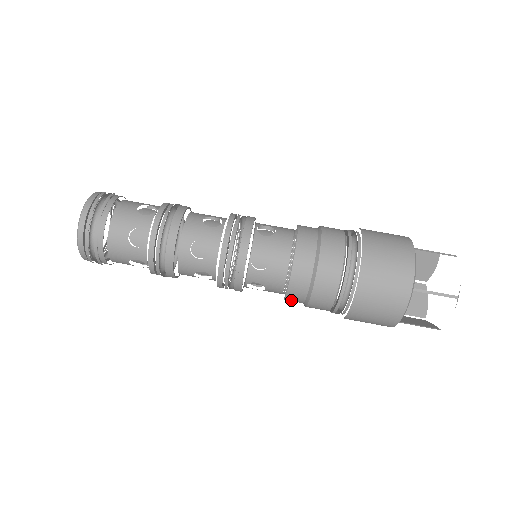
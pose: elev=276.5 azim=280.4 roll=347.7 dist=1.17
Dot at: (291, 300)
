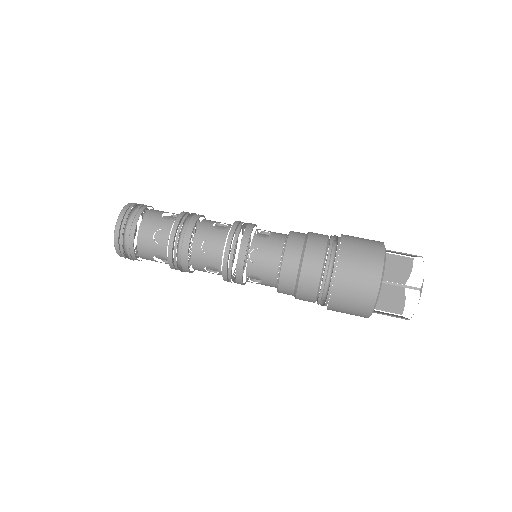
Dot at: (283, 292)
